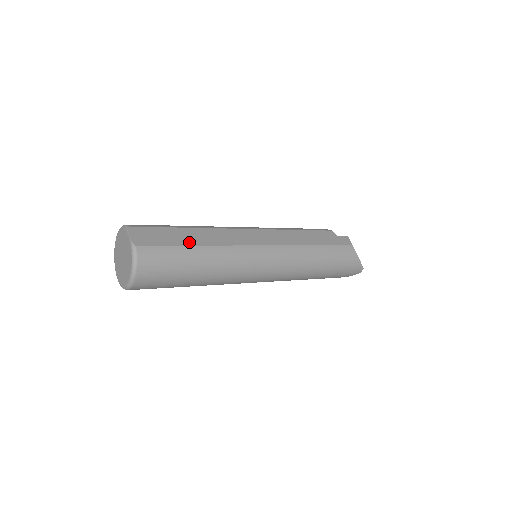
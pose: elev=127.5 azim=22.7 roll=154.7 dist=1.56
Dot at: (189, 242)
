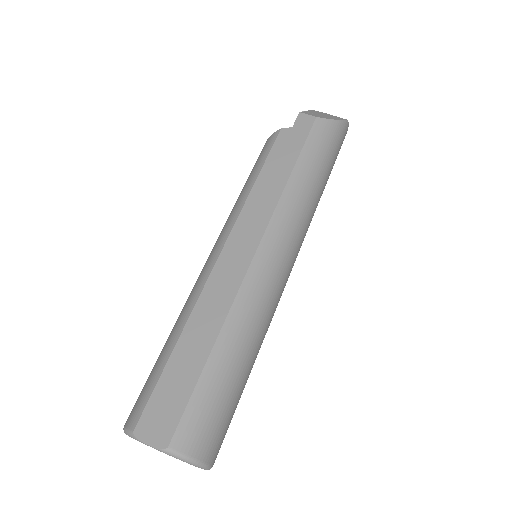
Dot at: (200, 360)
